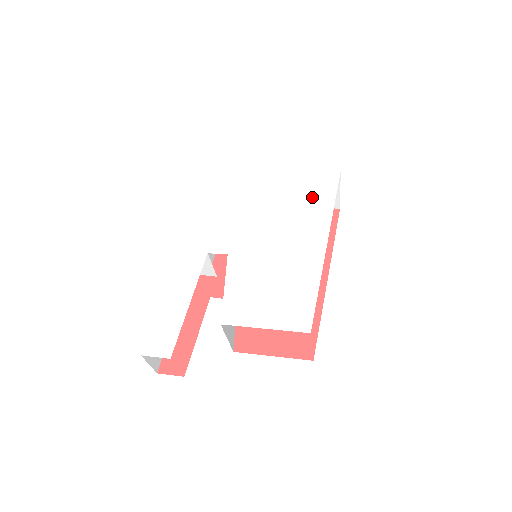
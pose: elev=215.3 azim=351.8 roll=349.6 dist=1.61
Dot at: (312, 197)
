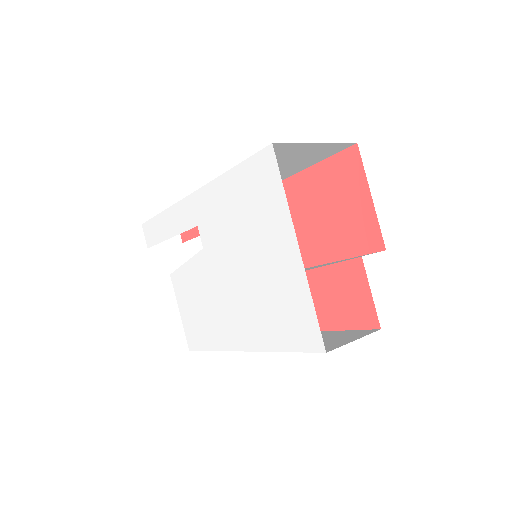
Dot at: (280, 320)
